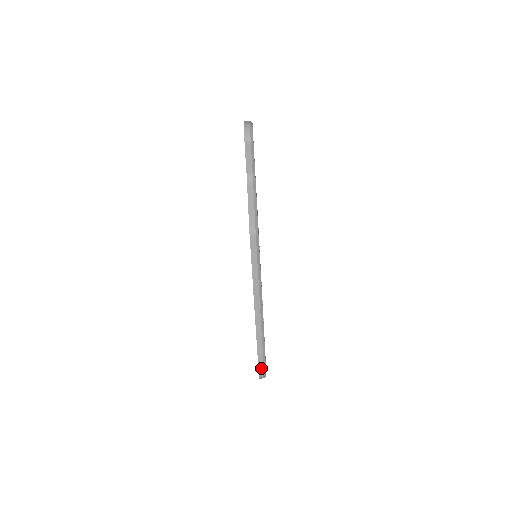
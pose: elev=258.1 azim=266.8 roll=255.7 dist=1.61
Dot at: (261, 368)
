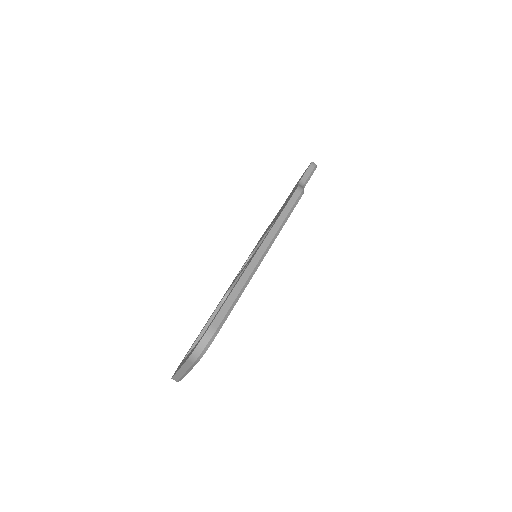
Dot at: (216, 323)
